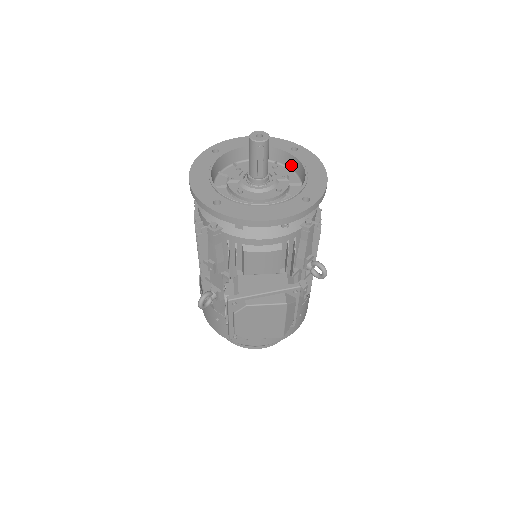
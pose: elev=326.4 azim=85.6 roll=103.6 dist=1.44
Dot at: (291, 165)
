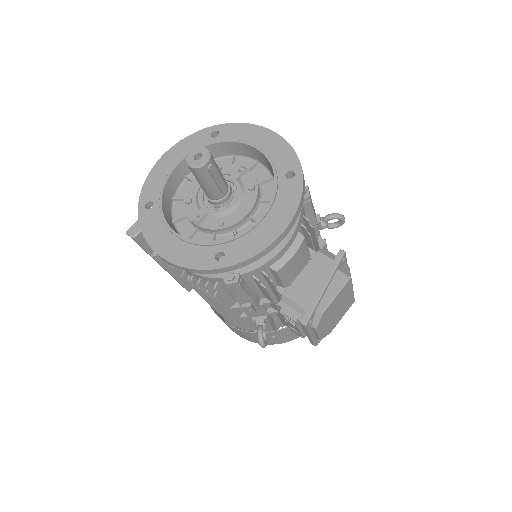
Dot at: (227, 152)
